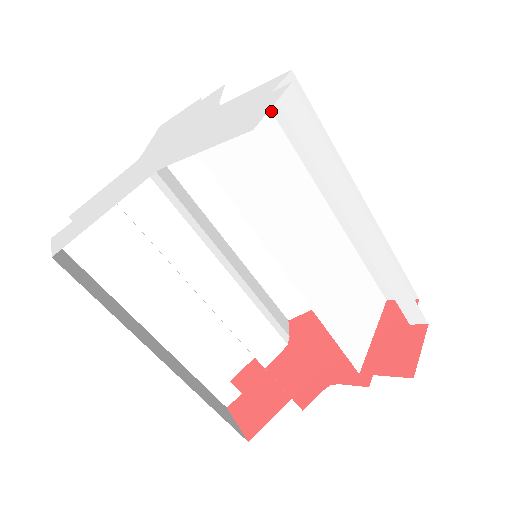
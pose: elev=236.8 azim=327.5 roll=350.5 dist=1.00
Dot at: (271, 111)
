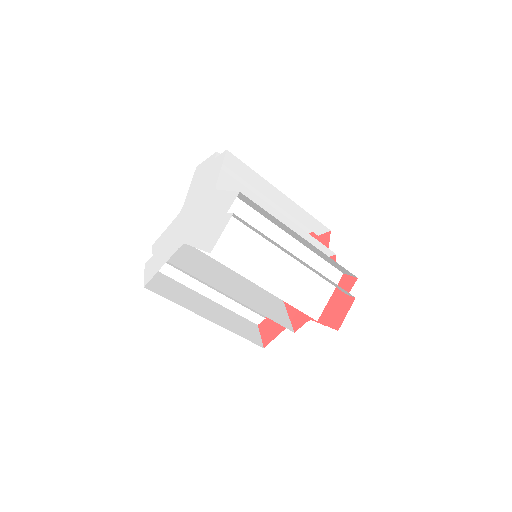
Dot at: (240, 199)
